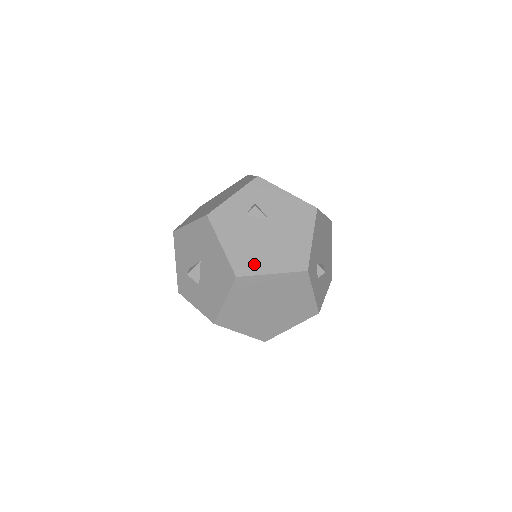
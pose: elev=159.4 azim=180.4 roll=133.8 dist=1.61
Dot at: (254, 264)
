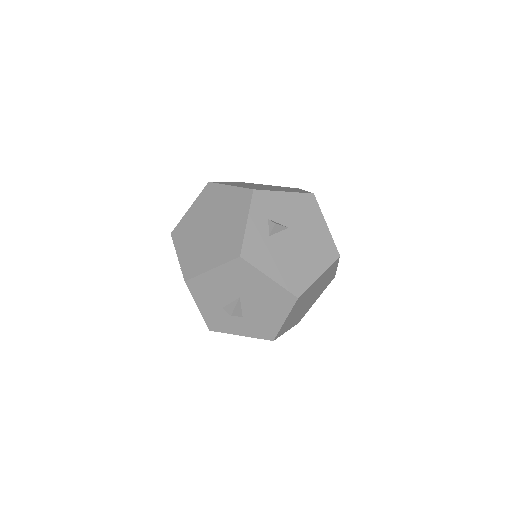
Dot at: (303, 277)
